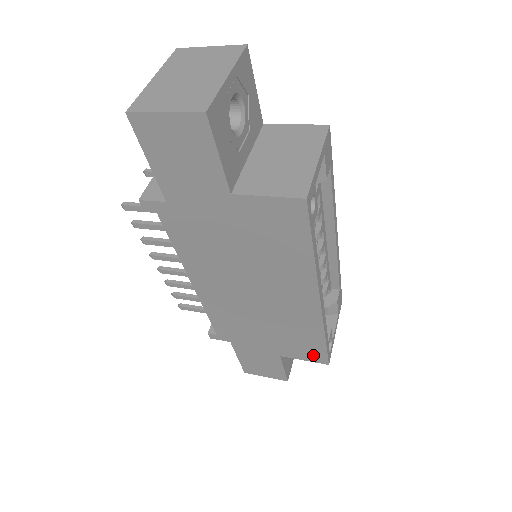
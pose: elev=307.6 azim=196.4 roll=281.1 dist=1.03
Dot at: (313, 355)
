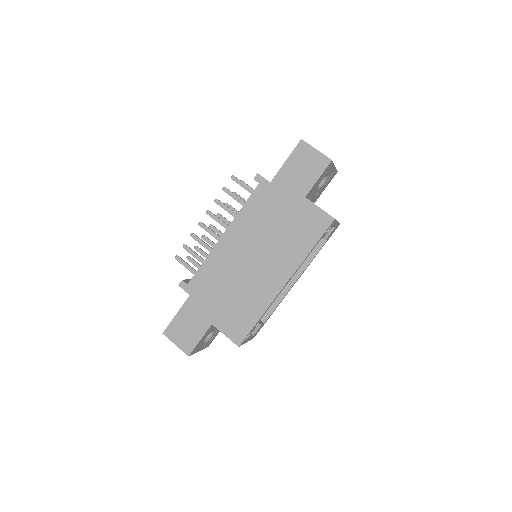
Dot at: (237, 332)
